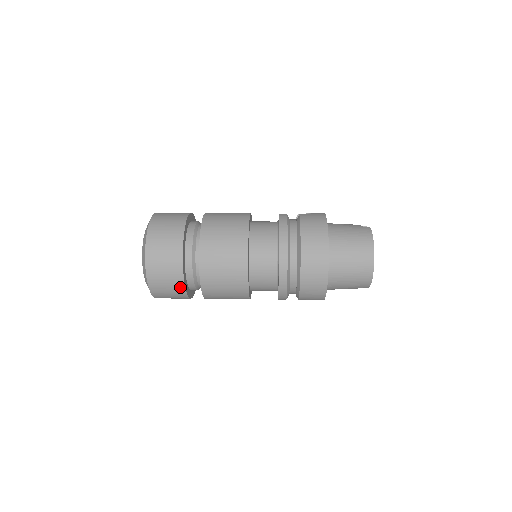
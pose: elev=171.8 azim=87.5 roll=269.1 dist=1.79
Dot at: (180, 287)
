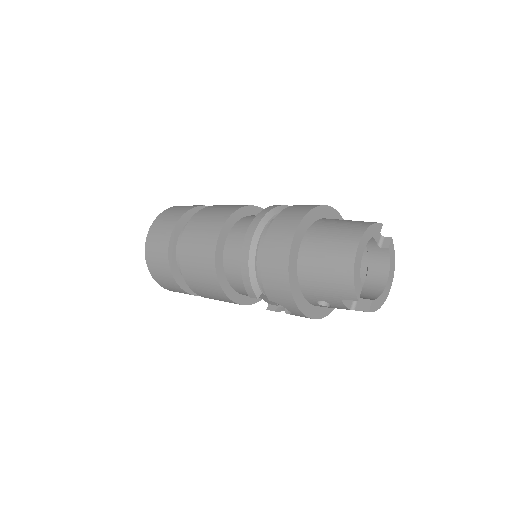
Dot at: (165, 256)
